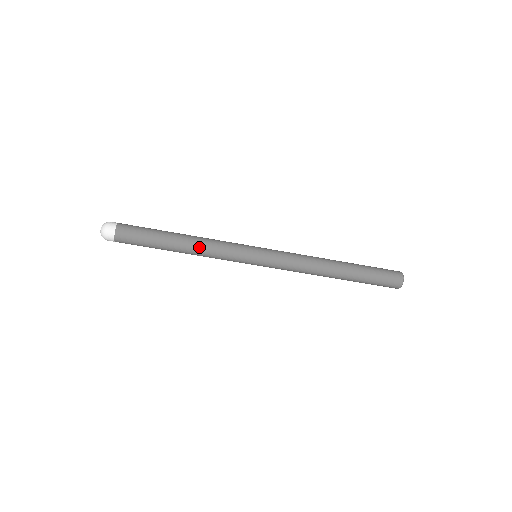
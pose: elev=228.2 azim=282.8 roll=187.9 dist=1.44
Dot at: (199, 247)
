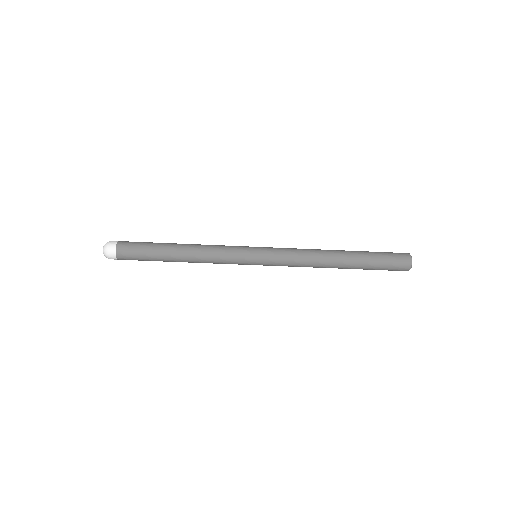
Dot at: (198, 251)
